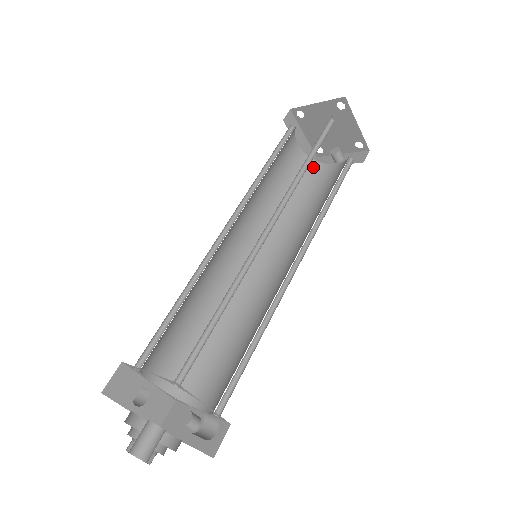
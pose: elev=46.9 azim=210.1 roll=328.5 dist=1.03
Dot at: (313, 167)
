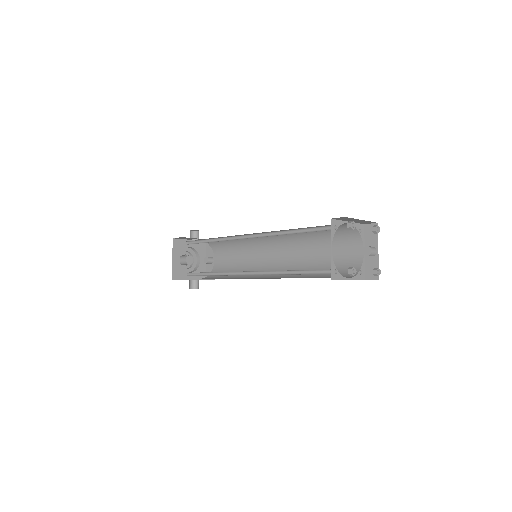
Dot at: (353, 235)
